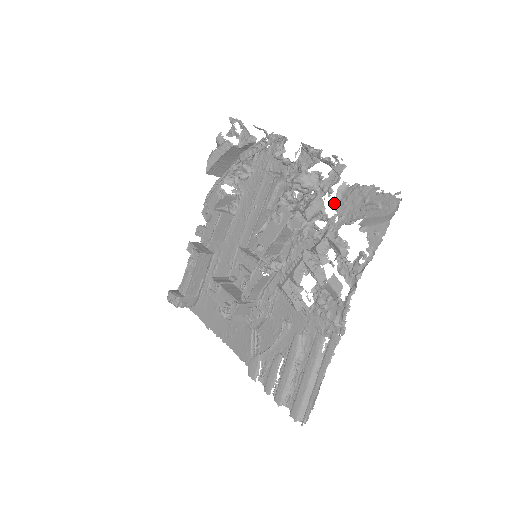
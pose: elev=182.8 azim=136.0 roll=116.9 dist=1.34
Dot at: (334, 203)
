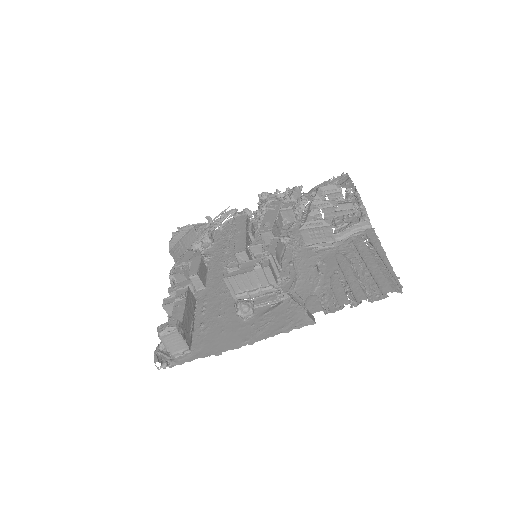
Dot at: occluded
